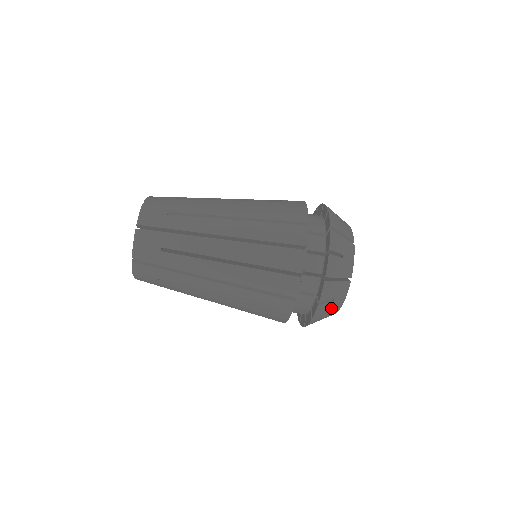
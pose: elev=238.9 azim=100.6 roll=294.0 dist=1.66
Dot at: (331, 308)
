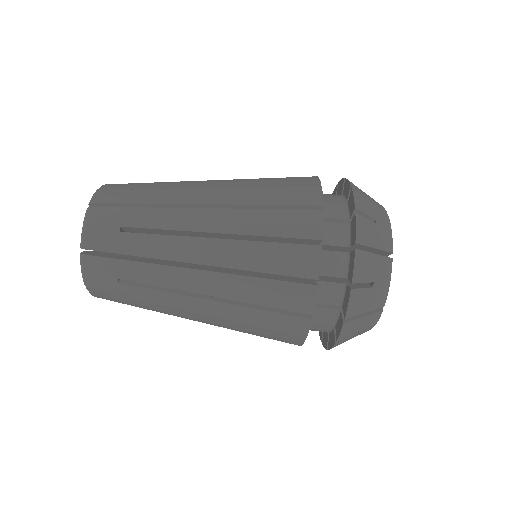
Dot at: (371, 301)
